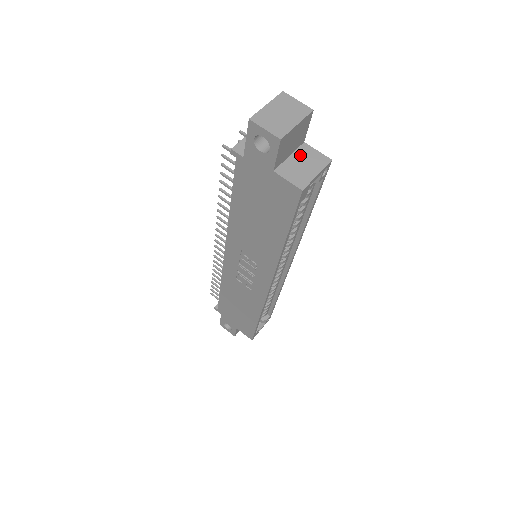
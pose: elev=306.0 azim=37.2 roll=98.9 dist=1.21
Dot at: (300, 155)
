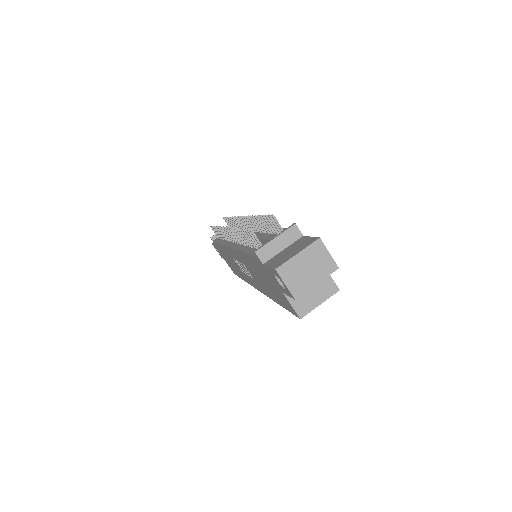
Dot at: occluded
